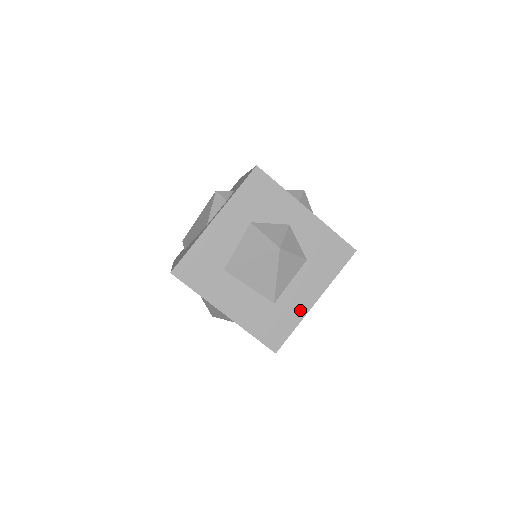
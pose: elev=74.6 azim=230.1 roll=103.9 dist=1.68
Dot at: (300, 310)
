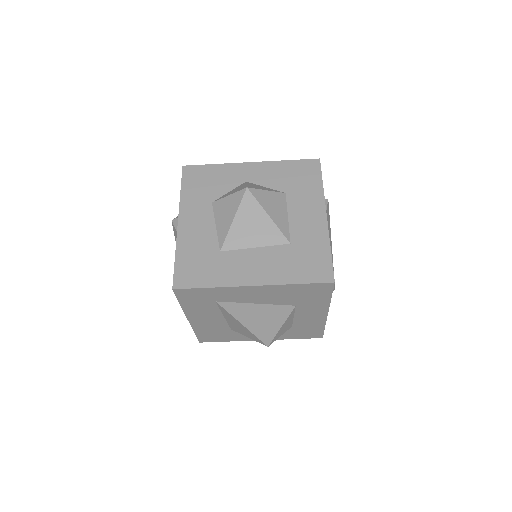
Dot at: (319, 232)
